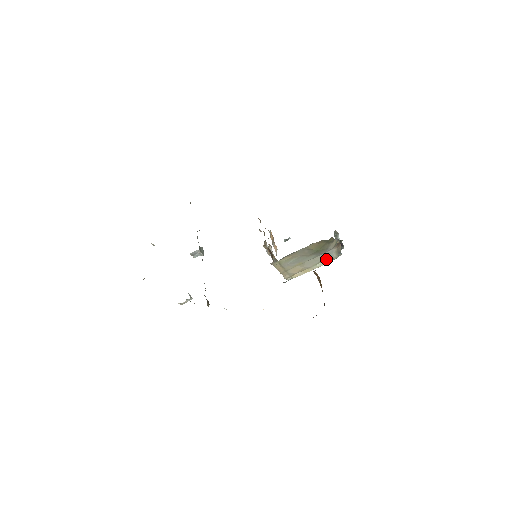
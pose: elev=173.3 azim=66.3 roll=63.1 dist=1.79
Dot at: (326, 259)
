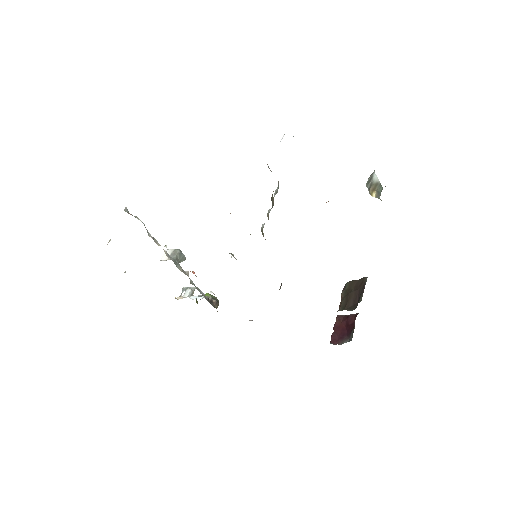
Dot at: occluded
